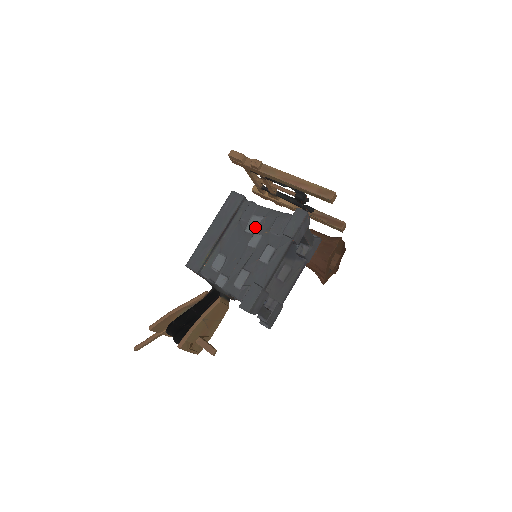
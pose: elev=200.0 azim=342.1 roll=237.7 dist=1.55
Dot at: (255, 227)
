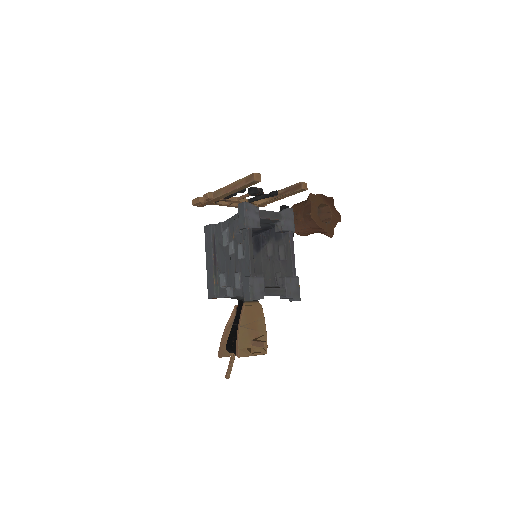
Dot at: (226, 239)
